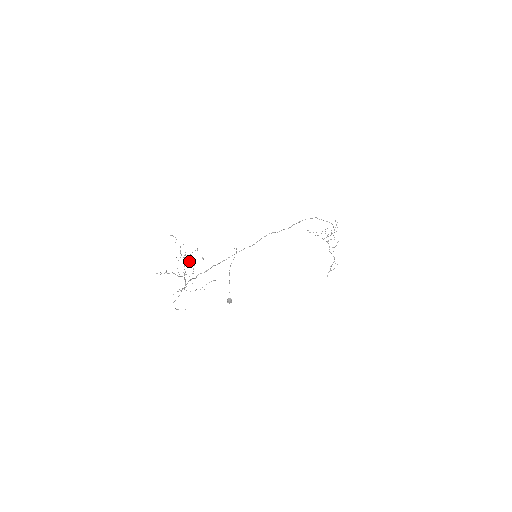
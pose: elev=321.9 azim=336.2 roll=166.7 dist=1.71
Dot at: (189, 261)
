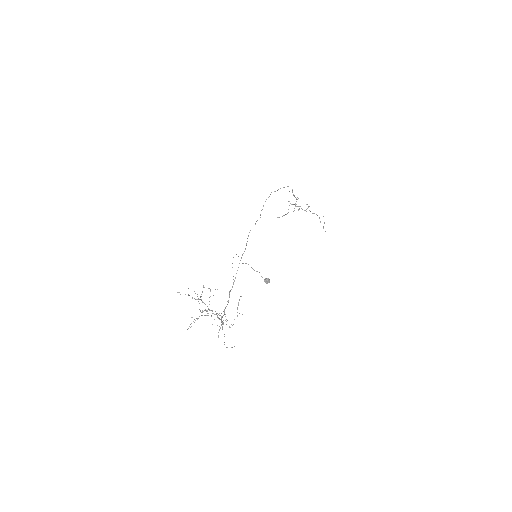
Dot at: (207, 311)
